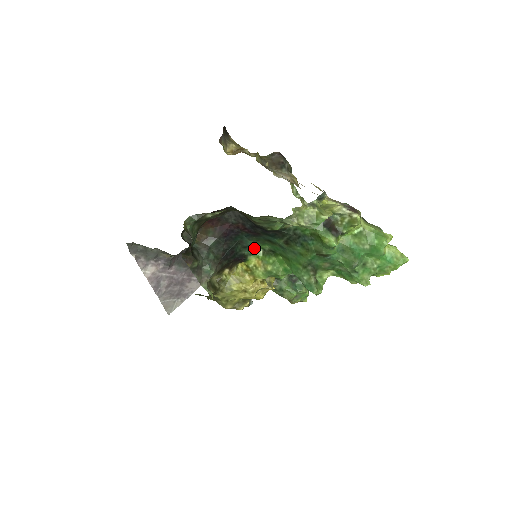
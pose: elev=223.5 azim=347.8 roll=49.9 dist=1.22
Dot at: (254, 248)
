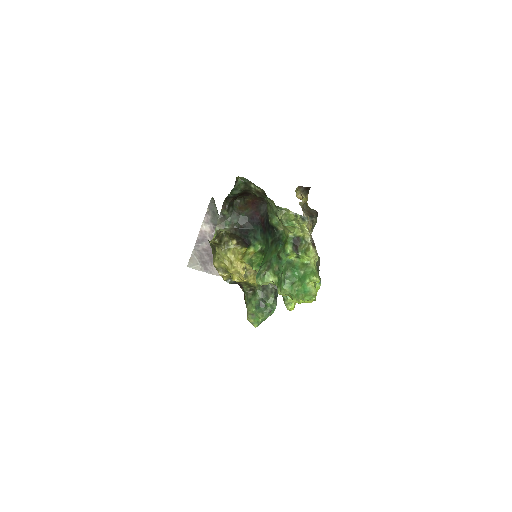
Dot at: (258, 243)
